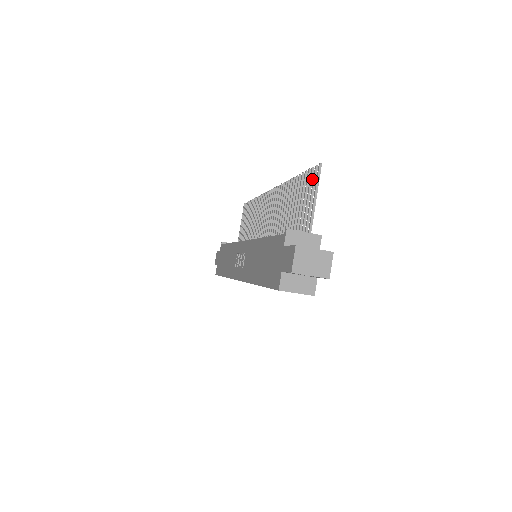
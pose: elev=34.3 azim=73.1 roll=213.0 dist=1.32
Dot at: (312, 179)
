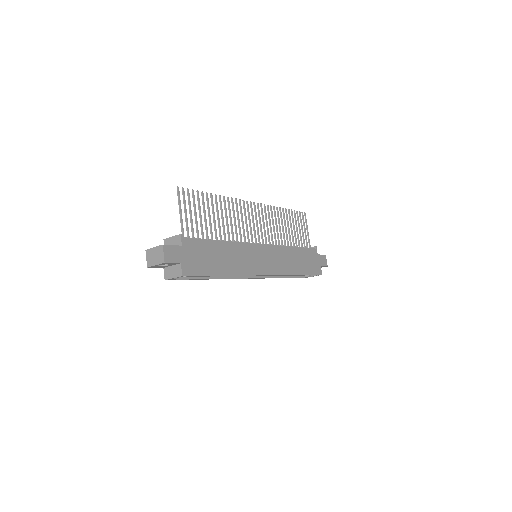
Dot at: (188, 197)
